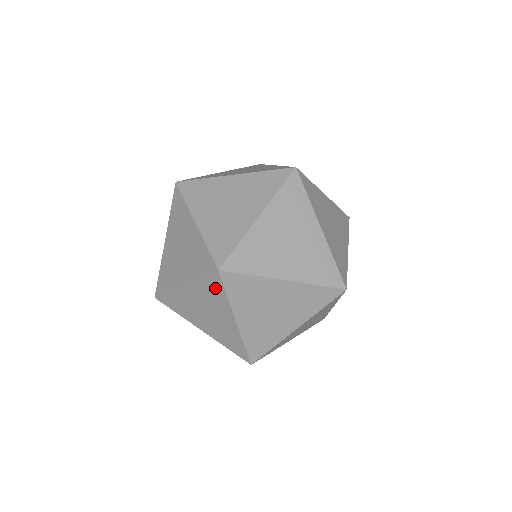
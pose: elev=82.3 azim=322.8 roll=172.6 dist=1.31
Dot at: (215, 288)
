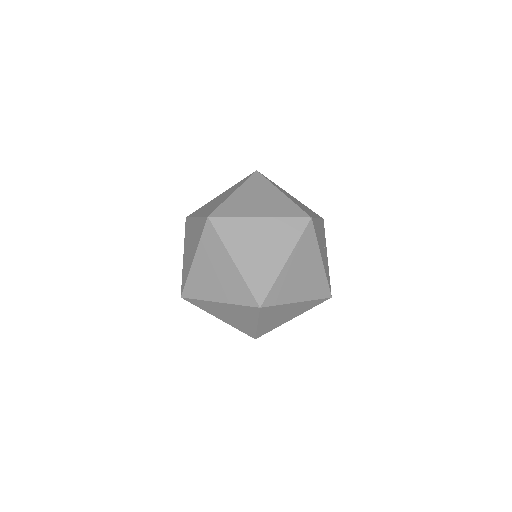
Dot at: occluded
